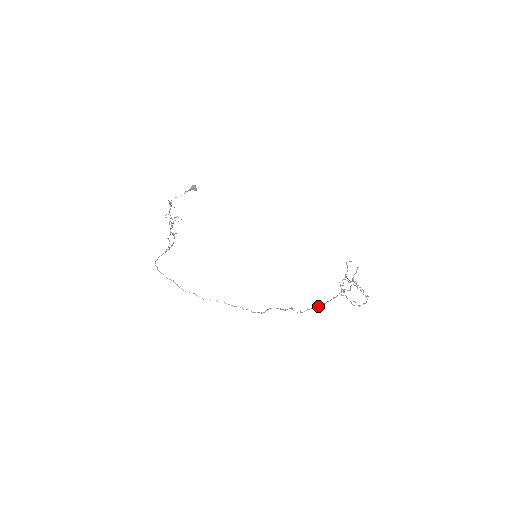
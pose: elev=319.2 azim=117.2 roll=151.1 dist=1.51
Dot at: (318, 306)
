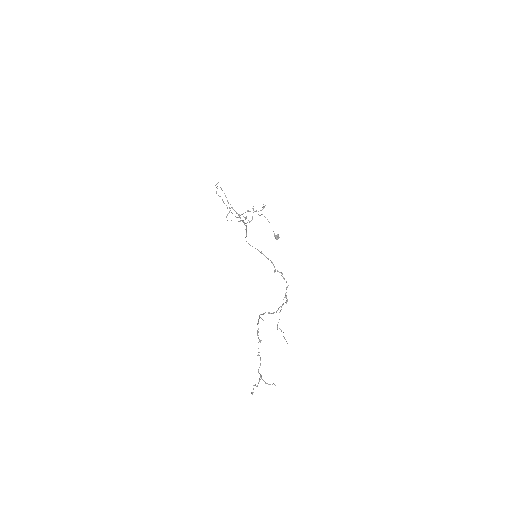
Dot at: occluded
